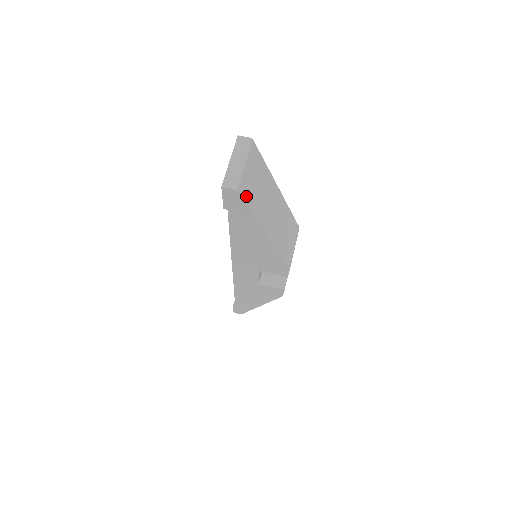
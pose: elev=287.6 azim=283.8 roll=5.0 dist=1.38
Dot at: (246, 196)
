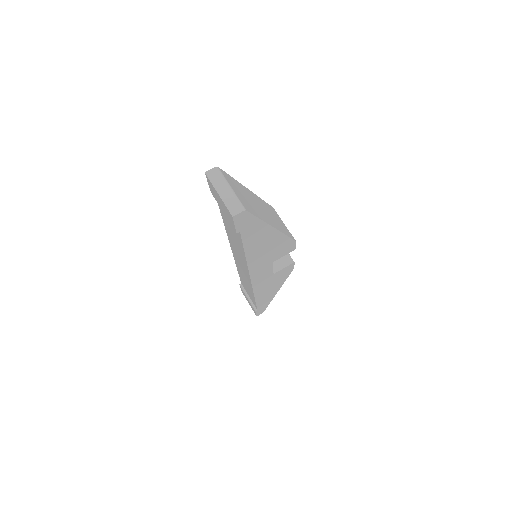
Dot at: (249, 210)
